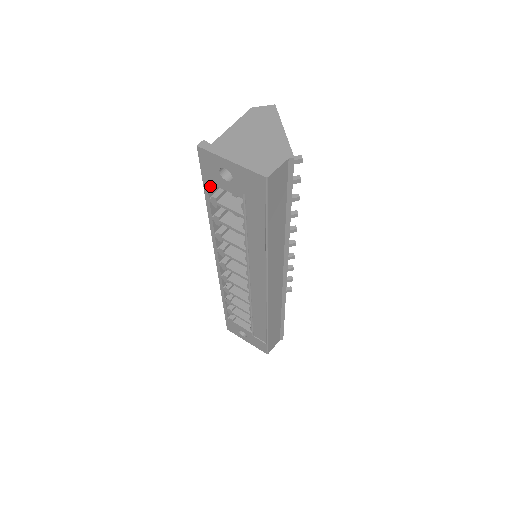
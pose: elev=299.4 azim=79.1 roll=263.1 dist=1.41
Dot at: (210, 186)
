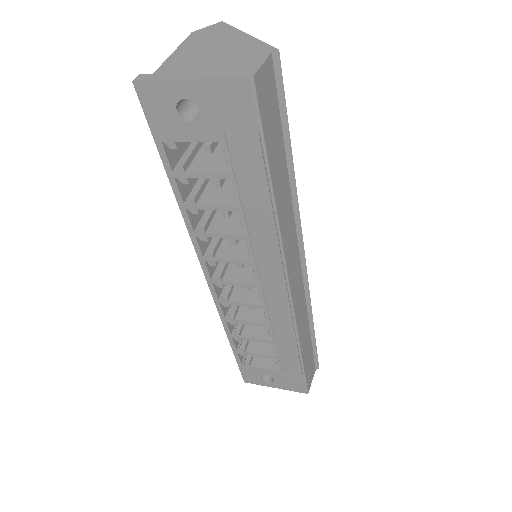
Dot at: (169, 148)
